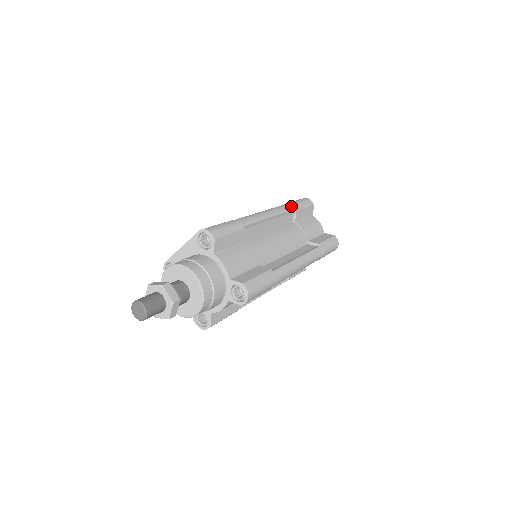
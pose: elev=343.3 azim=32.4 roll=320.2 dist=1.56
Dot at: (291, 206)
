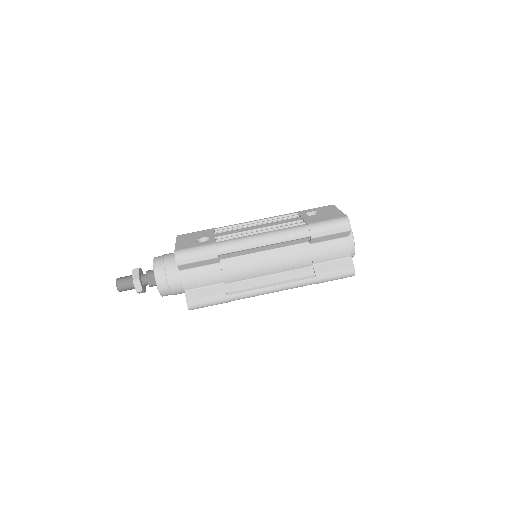
Dot at: (307, 233)
